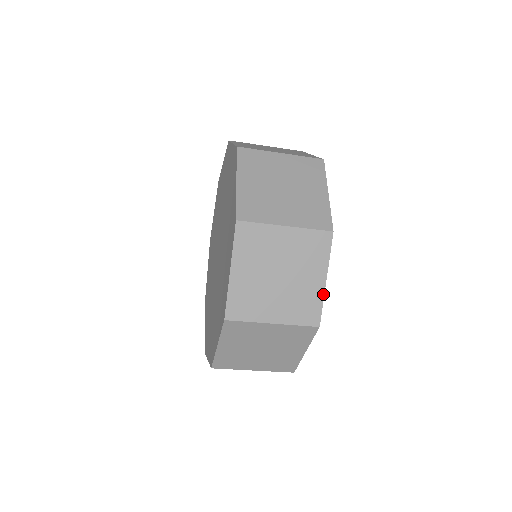
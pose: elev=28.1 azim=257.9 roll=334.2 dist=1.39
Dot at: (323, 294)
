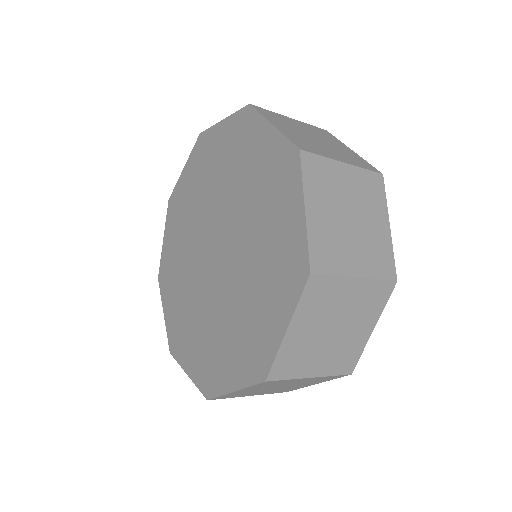
Dot at: (391, 242)
